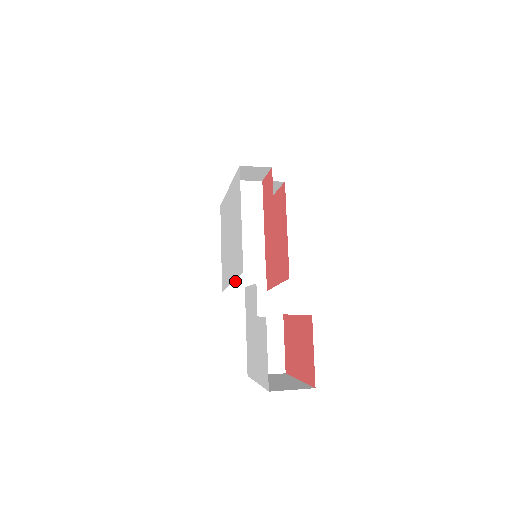
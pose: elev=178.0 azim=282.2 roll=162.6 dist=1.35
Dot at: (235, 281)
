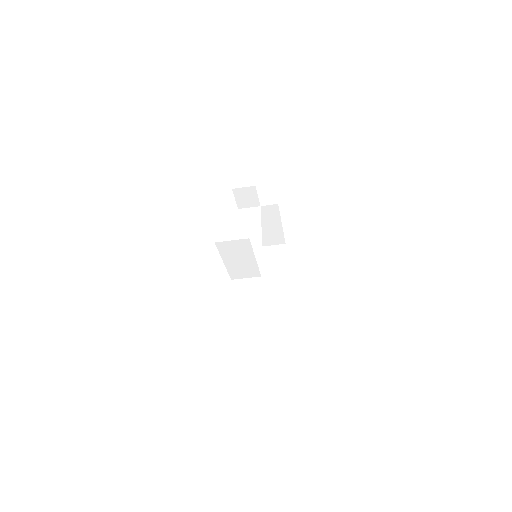
Dot at: (263, 302)
